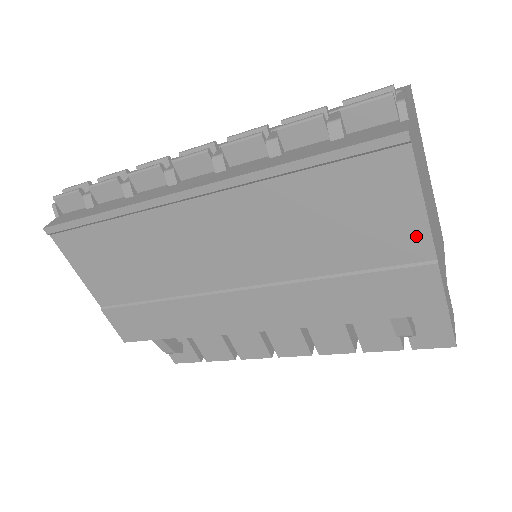
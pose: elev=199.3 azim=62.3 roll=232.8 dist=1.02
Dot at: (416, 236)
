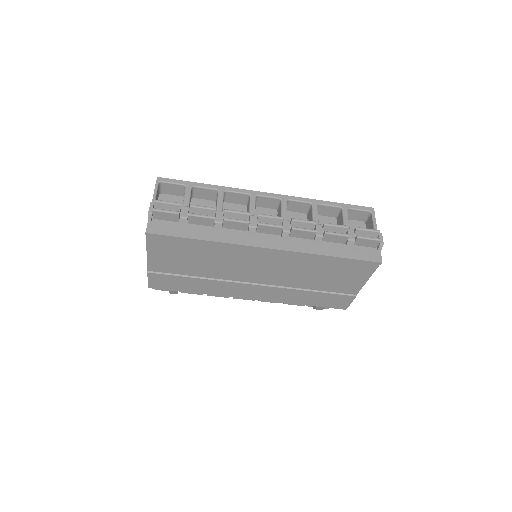
Dot at: (356, 287)
